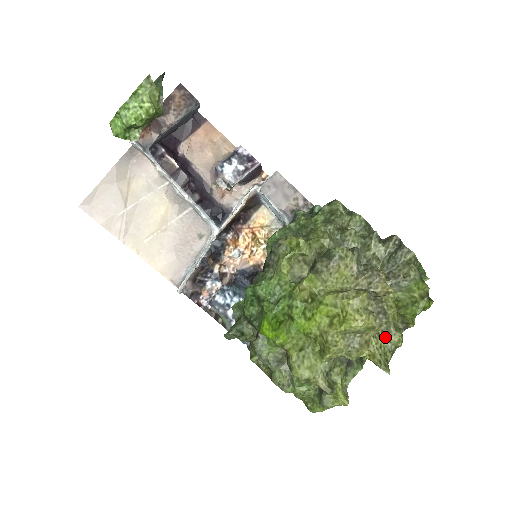
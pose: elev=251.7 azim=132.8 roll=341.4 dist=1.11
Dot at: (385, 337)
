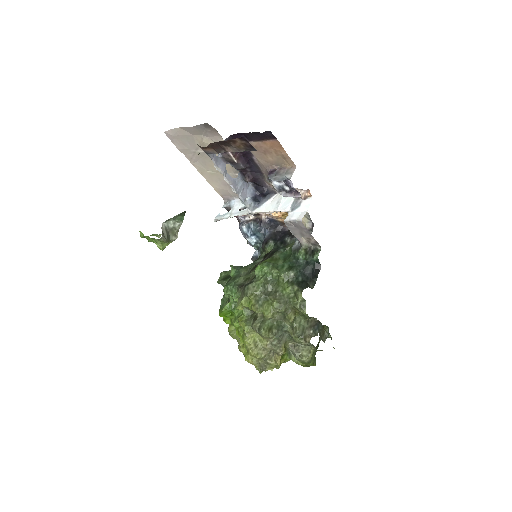
Dot at: occluded
